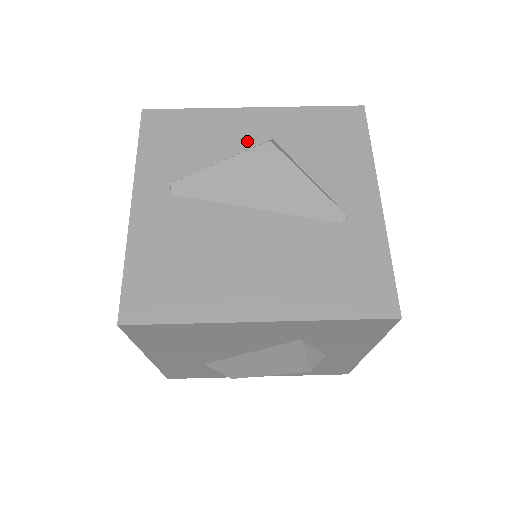
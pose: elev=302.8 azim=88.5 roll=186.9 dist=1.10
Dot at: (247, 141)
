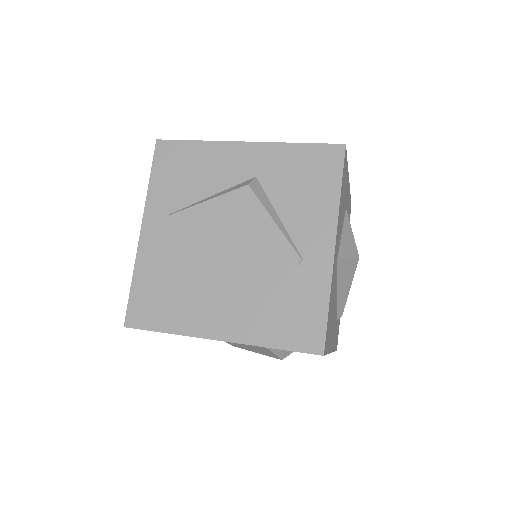
Dot at: (235, 177)
